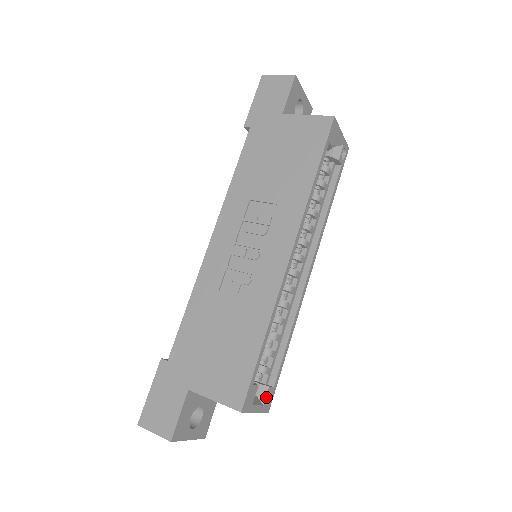
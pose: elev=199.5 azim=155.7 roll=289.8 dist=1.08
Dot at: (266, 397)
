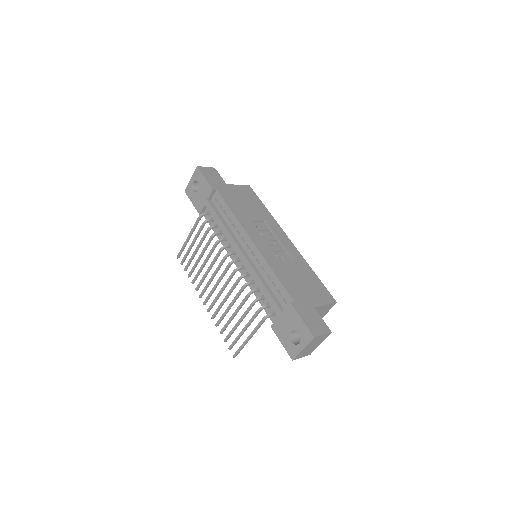
Dot at: occluded
